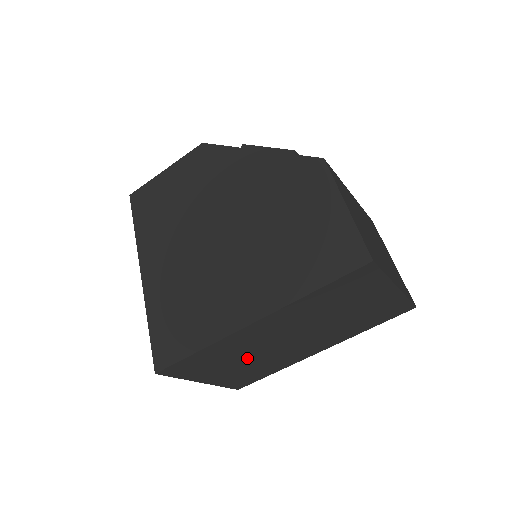
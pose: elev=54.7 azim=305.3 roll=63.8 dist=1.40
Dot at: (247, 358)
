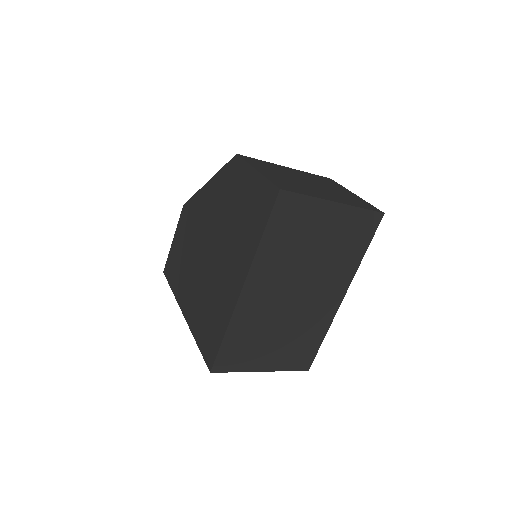
Dot at: (277, 329)
